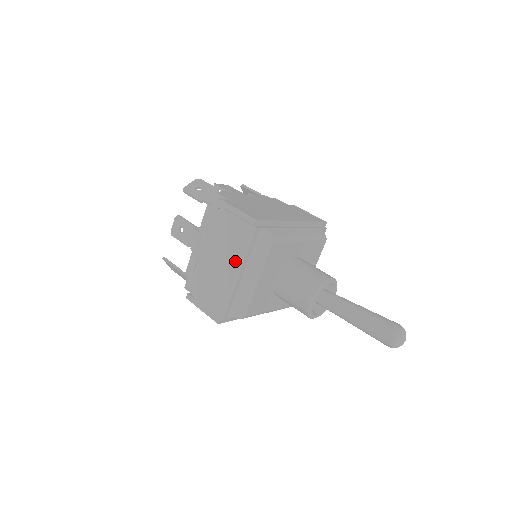
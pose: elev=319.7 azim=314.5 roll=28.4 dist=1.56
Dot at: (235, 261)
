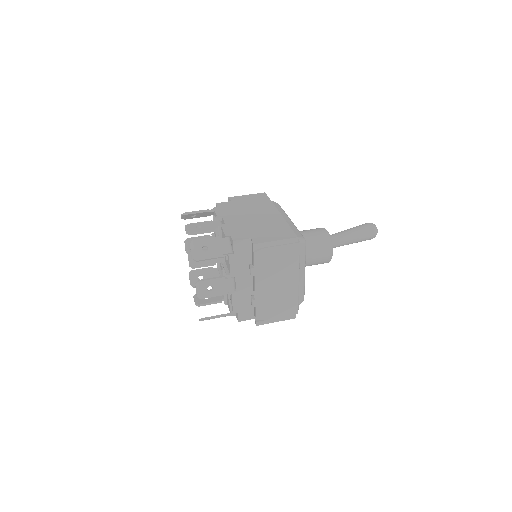
Dot at: (292, 274)
